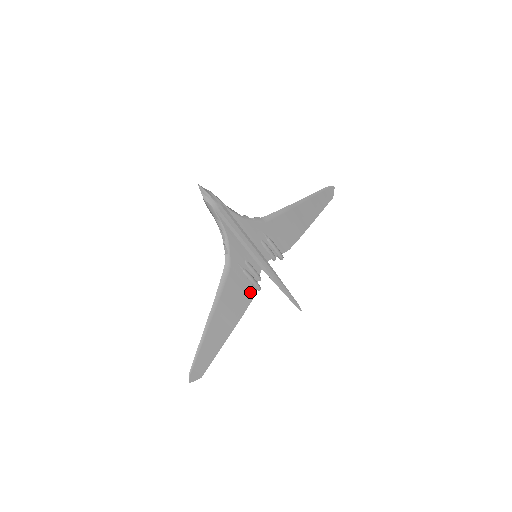
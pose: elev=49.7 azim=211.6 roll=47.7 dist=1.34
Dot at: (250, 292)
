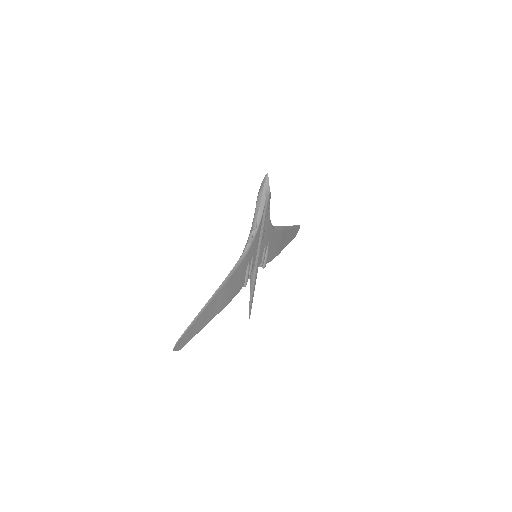
Dot at: (241, 285)
